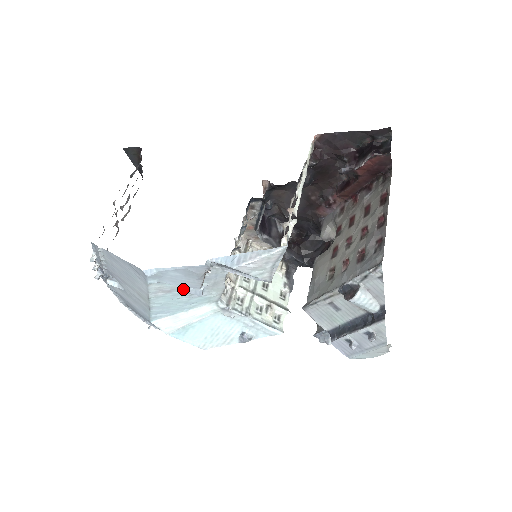
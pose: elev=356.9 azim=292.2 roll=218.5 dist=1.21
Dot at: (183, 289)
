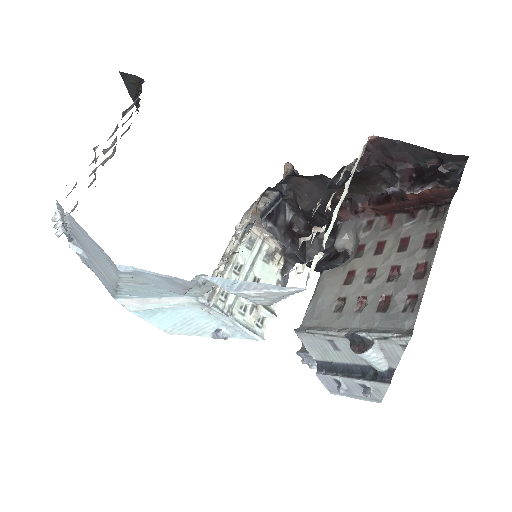
Dot at: occluded
